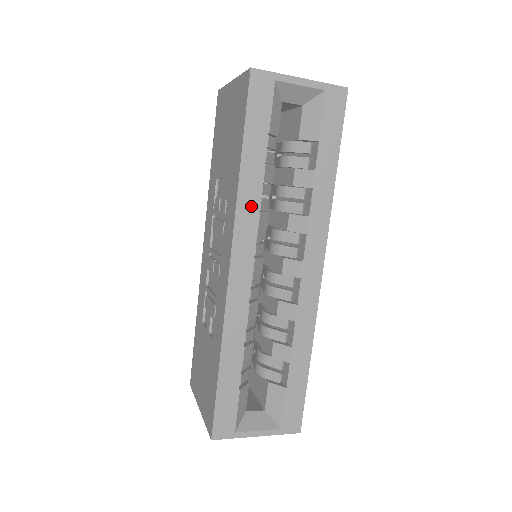
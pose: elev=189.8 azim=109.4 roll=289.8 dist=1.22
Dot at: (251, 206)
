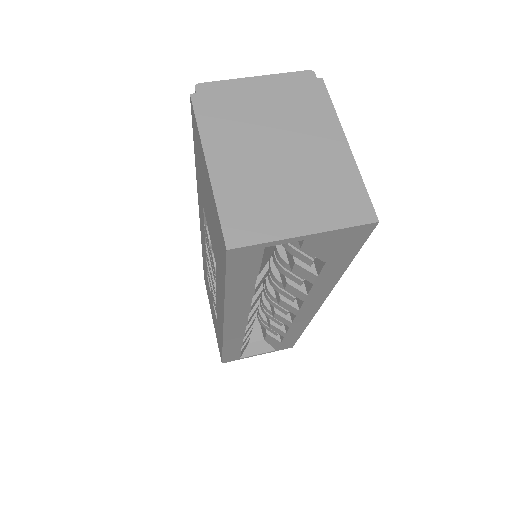
Dot at: (241, 307)
